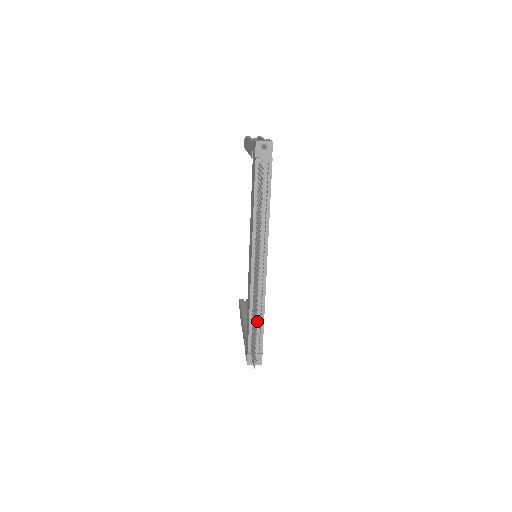
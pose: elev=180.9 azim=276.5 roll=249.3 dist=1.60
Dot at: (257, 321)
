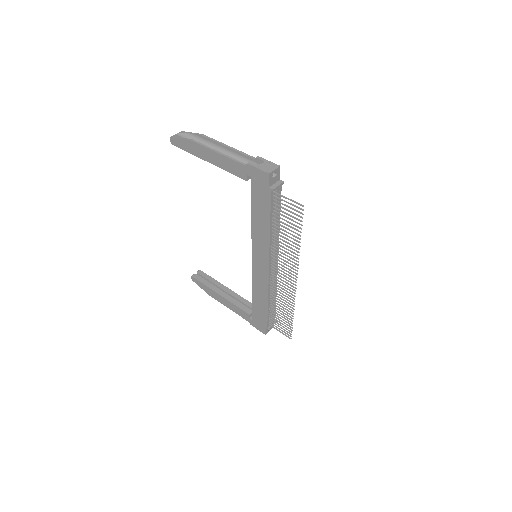
Dot at: occluded
